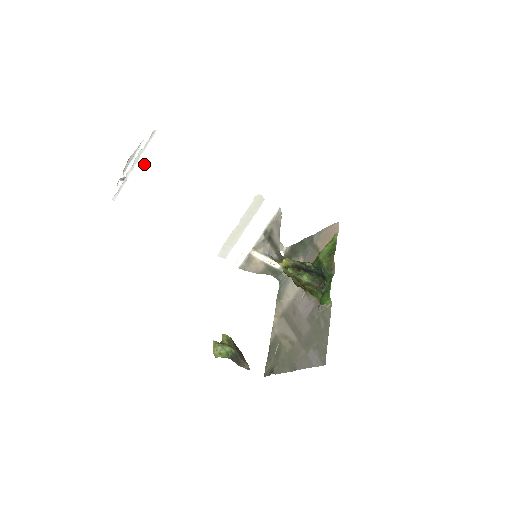
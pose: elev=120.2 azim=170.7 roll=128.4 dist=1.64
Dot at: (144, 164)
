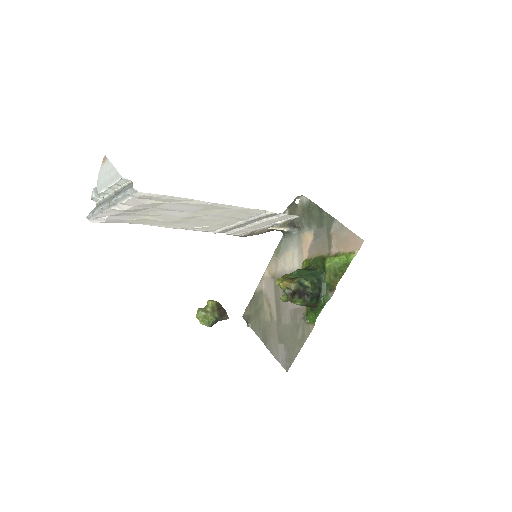
Dot at: (123, 207)
